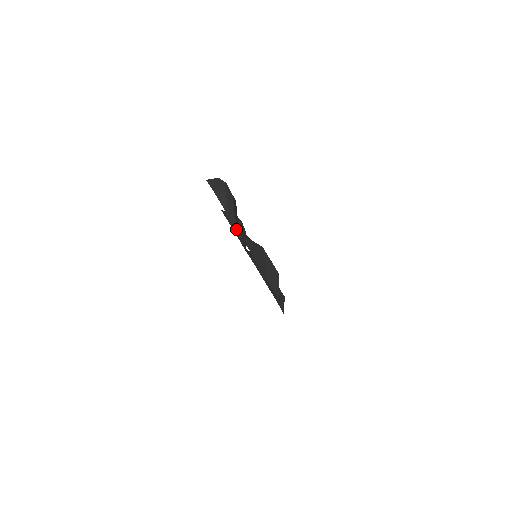
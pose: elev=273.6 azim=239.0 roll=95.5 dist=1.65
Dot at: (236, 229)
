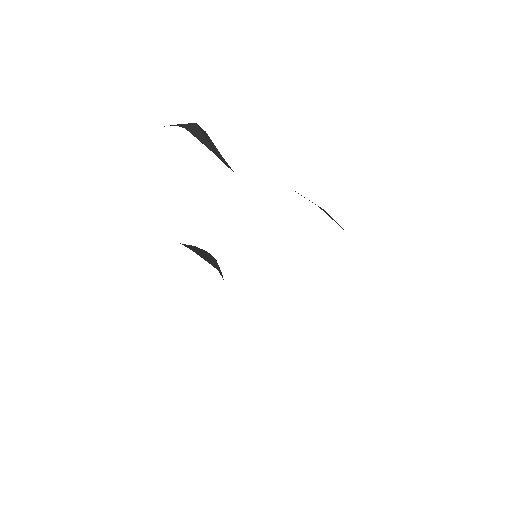
Dot at: occluded
